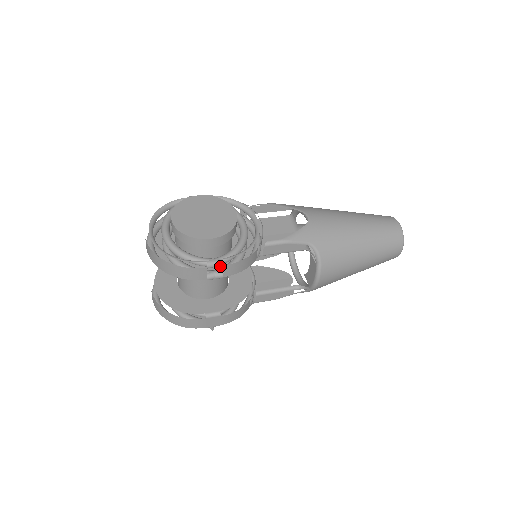
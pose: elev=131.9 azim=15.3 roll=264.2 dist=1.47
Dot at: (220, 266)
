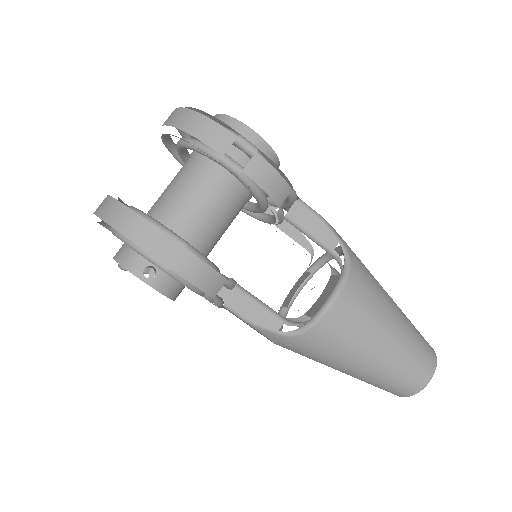
Dot at: (251, 150)
